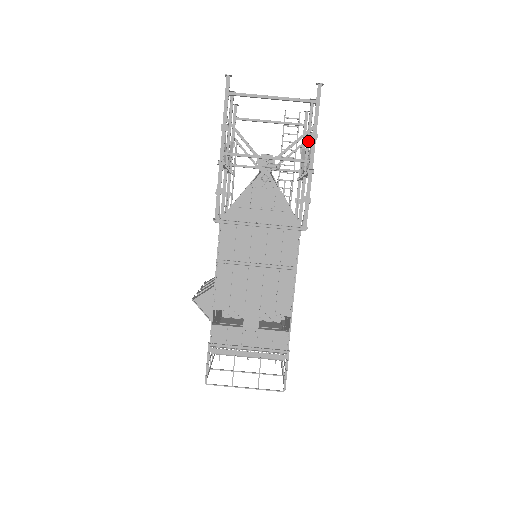
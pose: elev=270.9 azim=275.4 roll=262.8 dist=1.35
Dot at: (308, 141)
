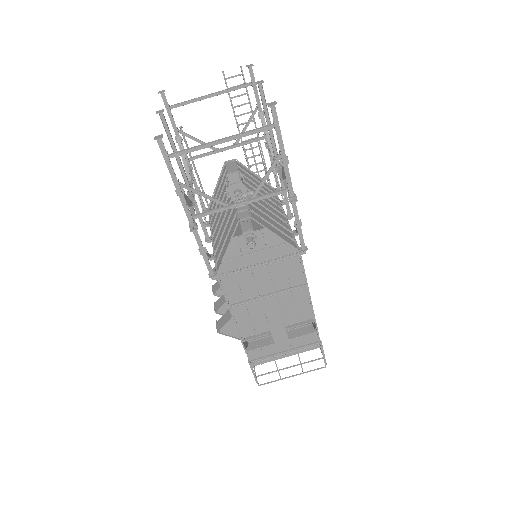
Dot at: (270, 132)
